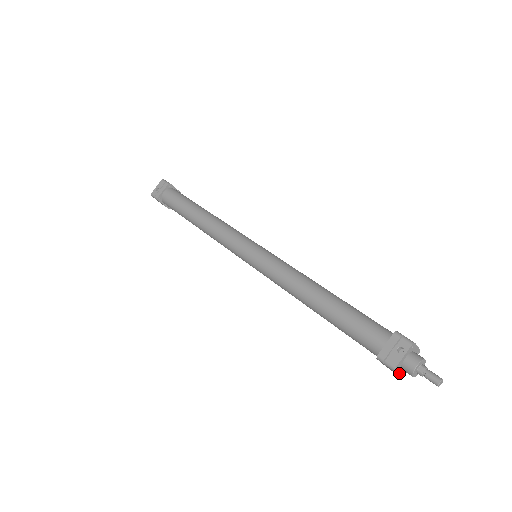
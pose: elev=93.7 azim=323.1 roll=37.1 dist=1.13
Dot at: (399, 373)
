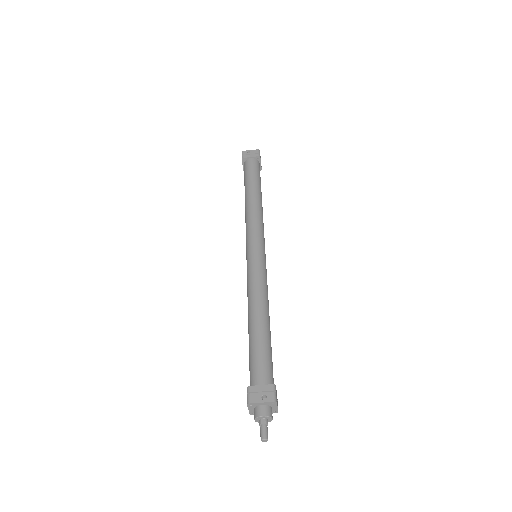
Dot at: (250, 410)
